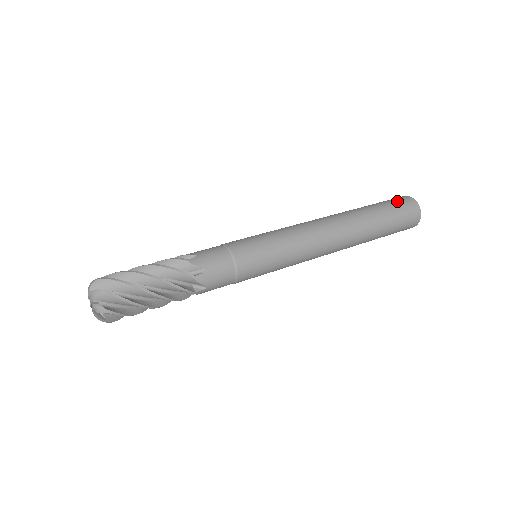
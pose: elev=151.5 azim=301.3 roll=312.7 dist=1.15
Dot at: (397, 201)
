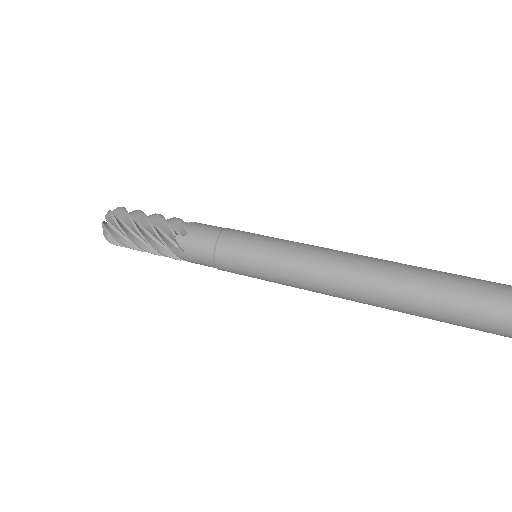
Dot at: (488, 299)
